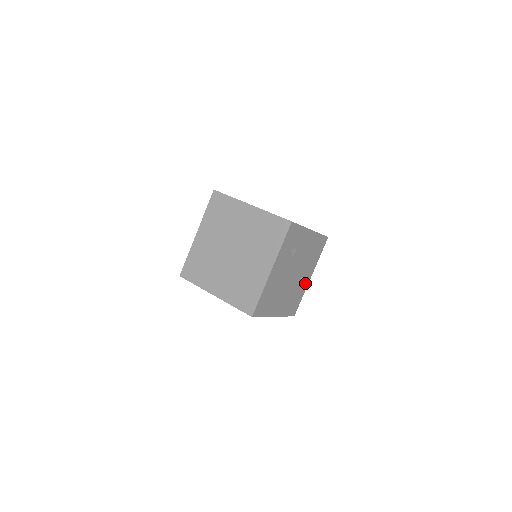
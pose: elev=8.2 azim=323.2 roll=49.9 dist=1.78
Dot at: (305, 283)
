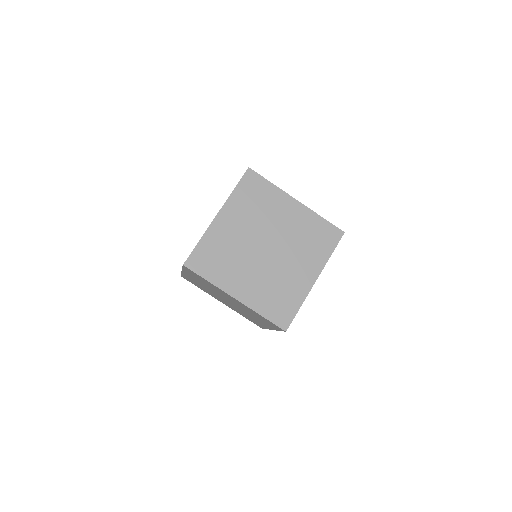
Dot at: occluded
